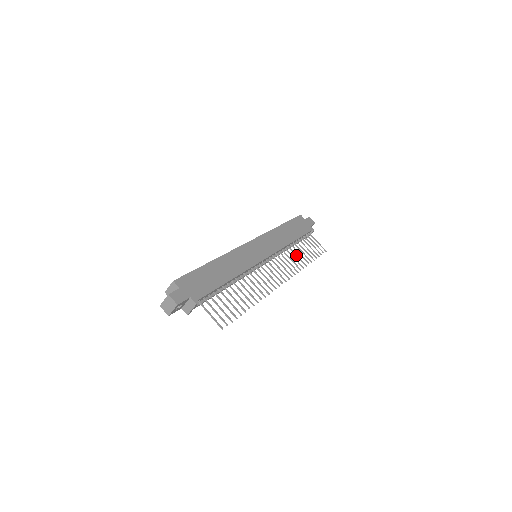
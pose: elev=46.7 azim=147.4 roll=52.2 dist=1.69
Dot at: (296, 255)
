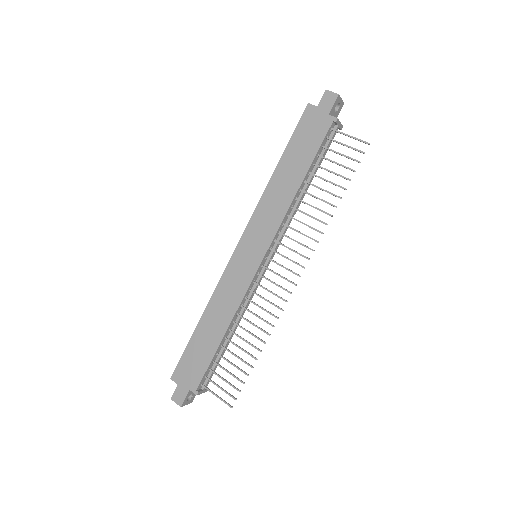
Dot at: occluded
